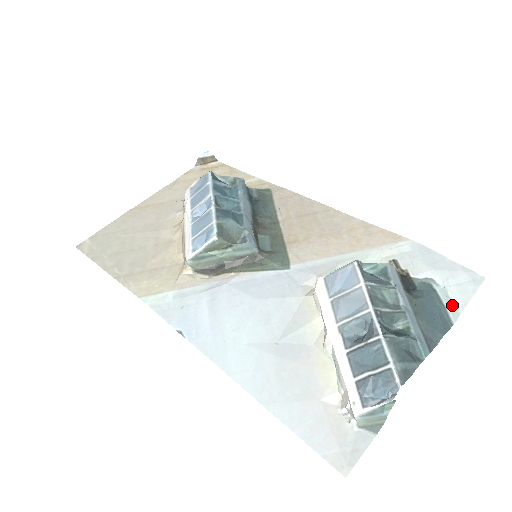
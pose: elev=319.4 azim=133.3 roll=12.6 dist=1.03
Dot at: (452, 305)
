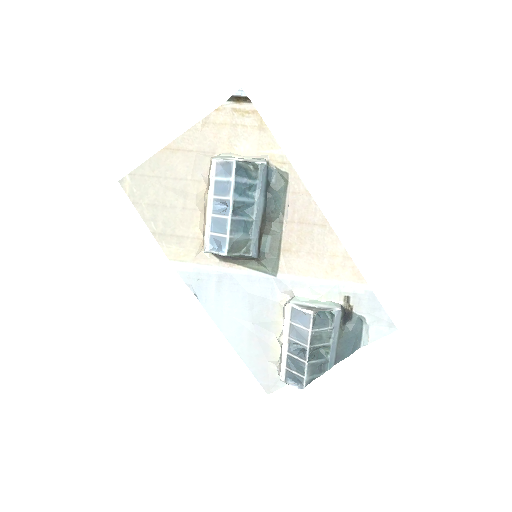
Dot at: (367, 337)
